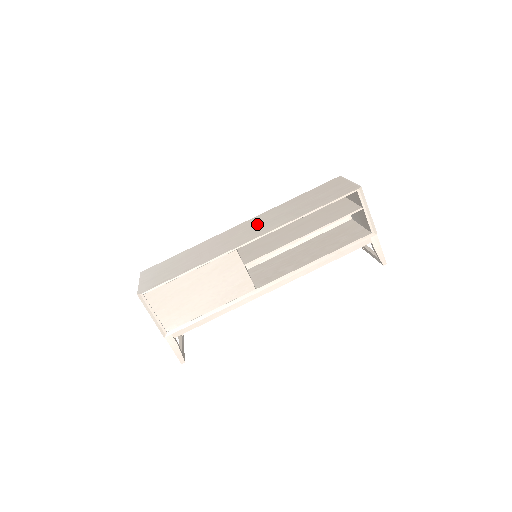
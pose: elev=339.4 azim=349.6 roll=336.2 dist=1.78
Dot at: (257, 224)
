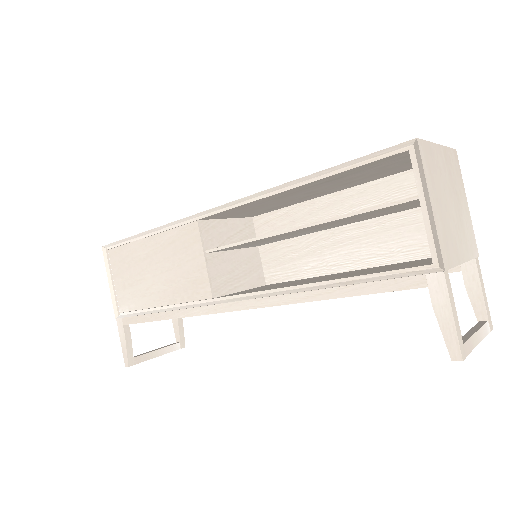
Dot at: occluded
